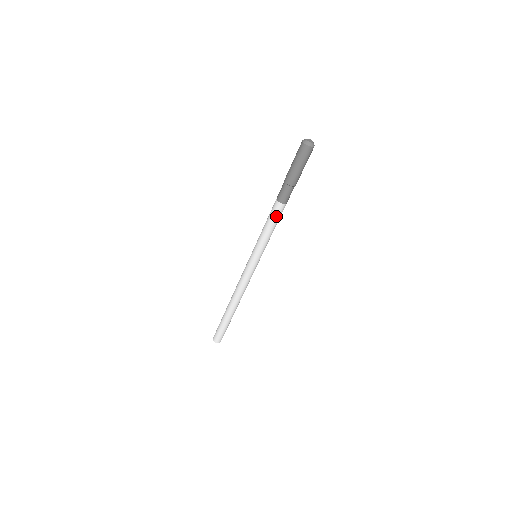
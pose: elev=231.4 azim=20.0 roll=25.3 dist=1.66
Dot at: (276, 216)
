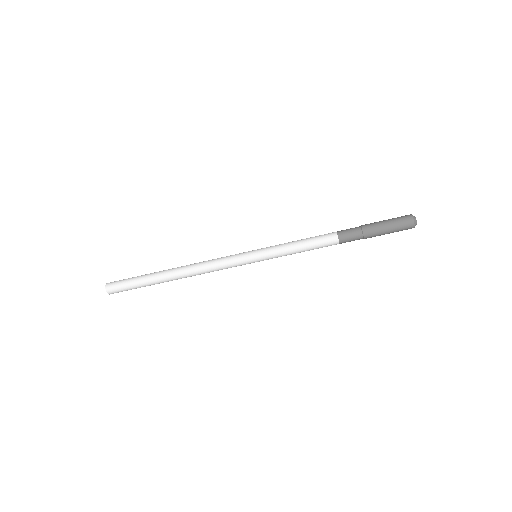
Dot at: (321, 247)
